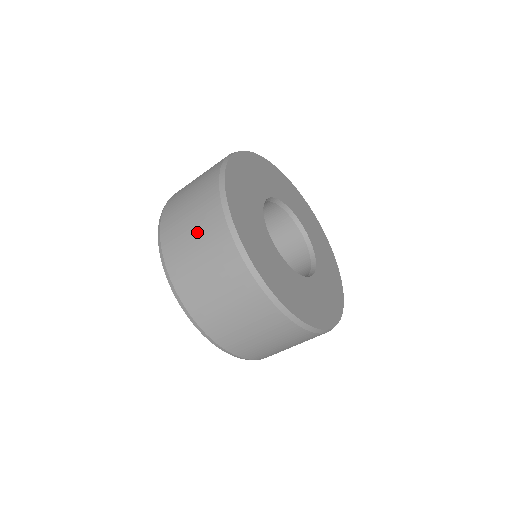
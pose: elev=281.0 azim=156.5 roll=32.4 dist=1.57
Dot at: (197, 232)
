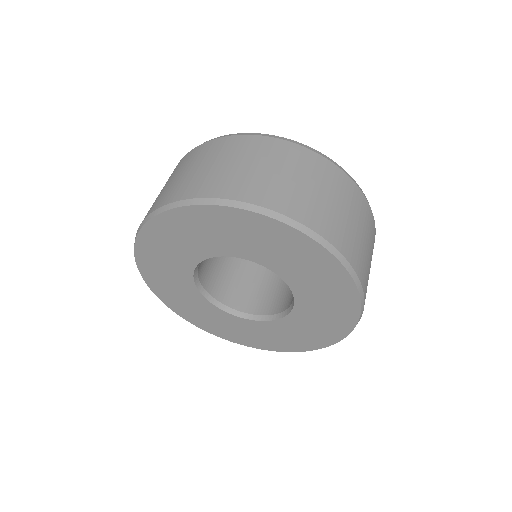
Dot at: (240, 159)
